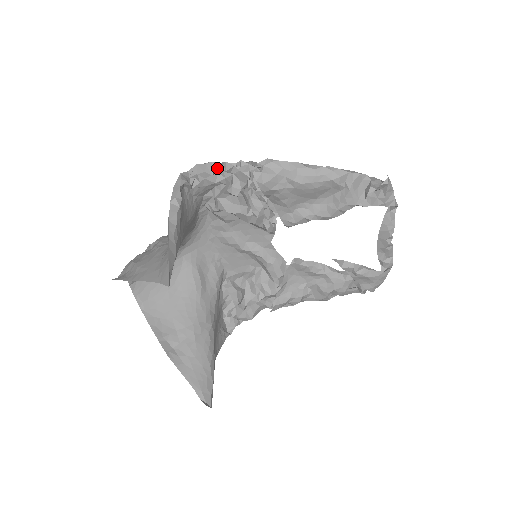
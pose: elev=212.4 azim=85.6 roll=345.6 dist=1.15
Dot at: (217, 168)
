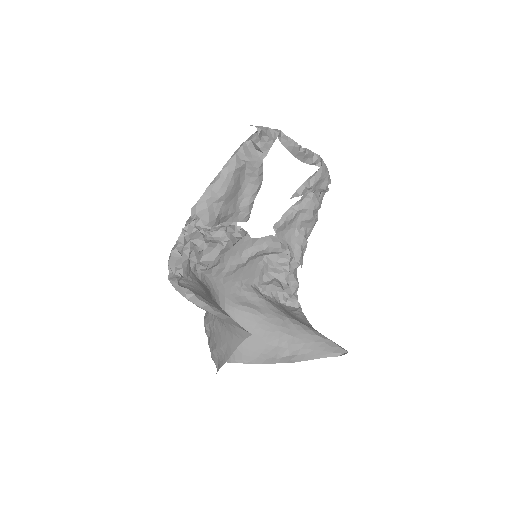
Dot at: (178, 250)
